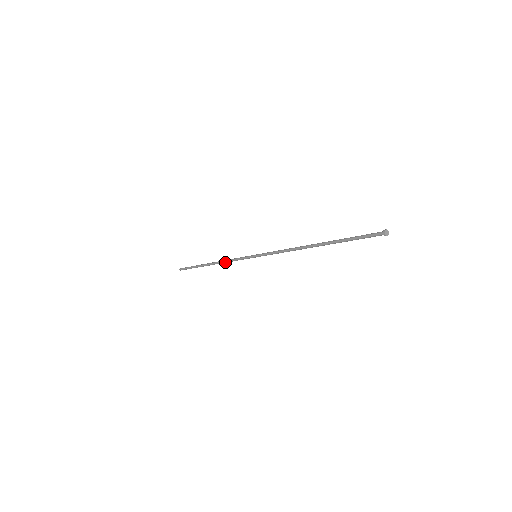
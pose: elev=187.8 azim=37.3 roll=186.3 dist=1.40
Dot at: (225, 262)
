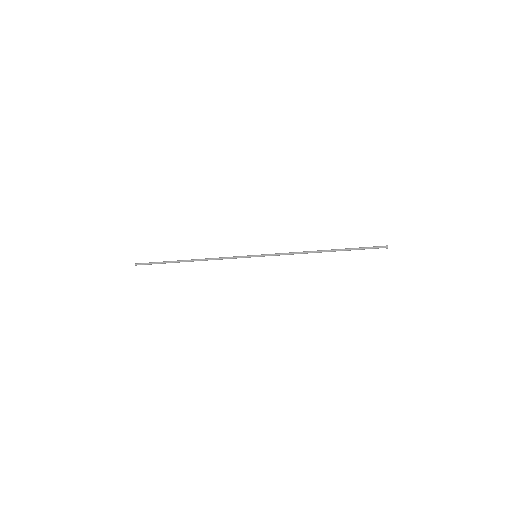
Dot at: (213, 259)
